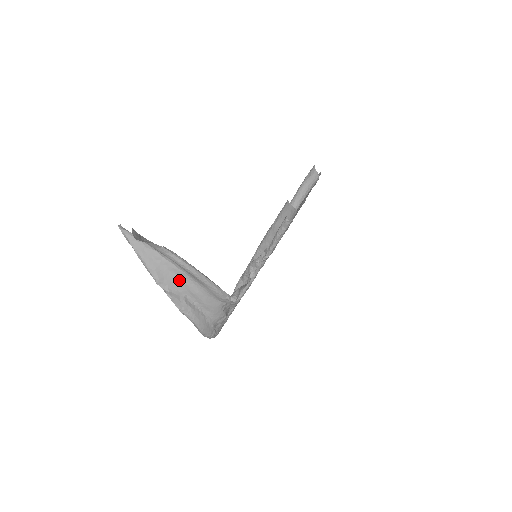
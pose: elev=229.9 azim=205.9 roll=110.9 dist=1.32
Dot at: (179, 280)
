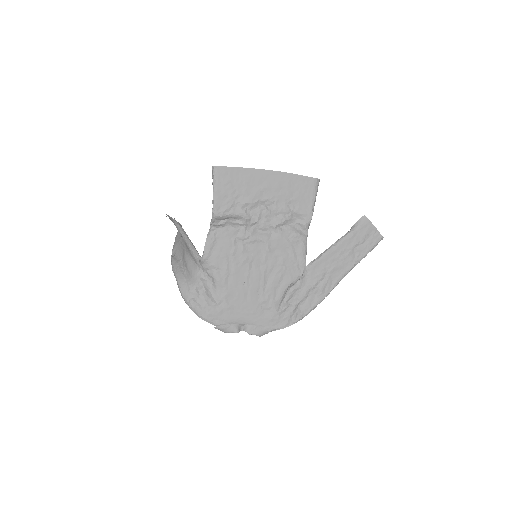
Dot at: (182, 250)
